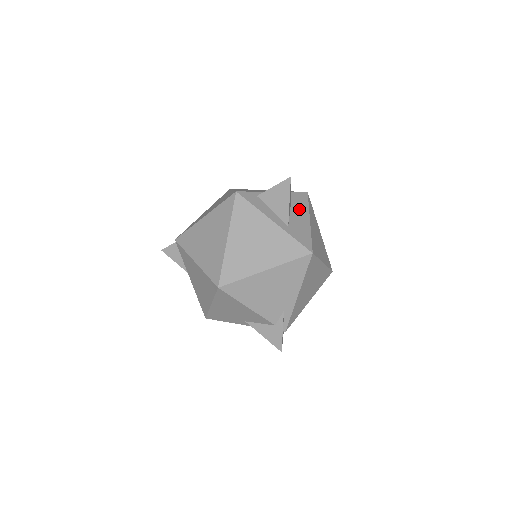
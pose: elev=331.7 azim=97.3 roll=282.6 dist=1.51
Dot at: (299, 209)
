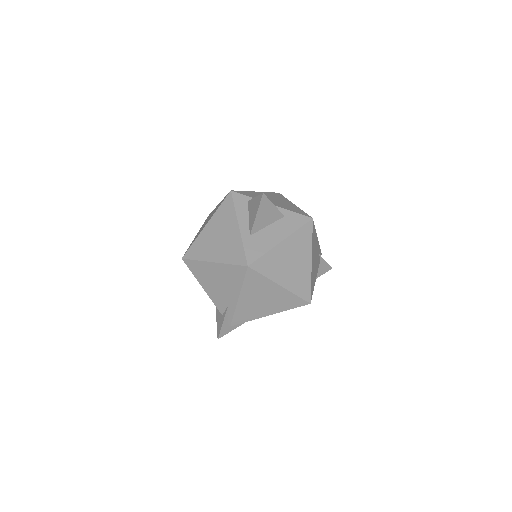
Dot at: (281, 228)
